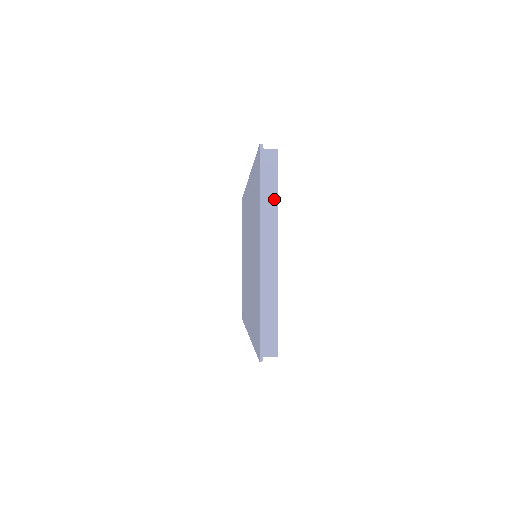
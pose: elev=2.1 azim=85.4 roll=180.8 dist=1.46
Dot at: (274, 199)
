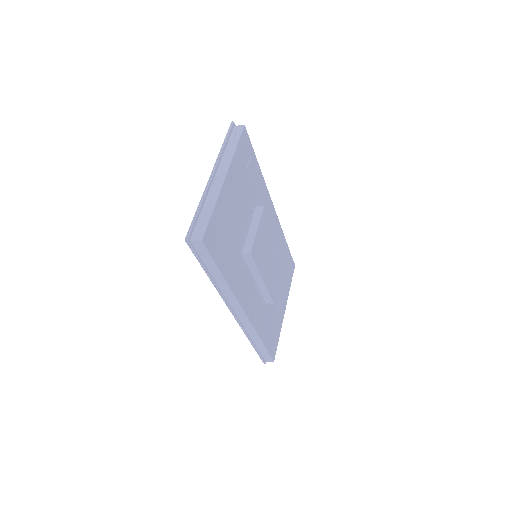
Dot at: (233, 149)
